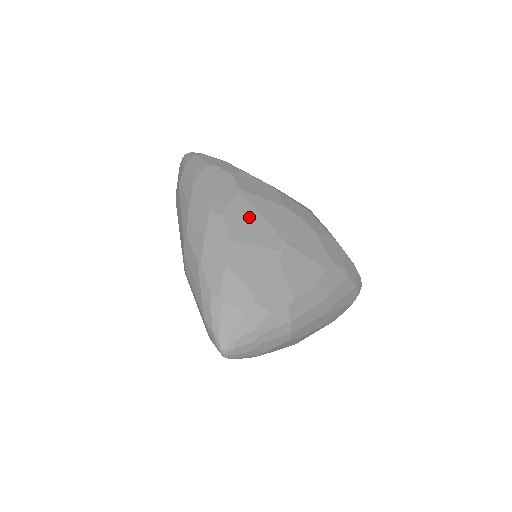
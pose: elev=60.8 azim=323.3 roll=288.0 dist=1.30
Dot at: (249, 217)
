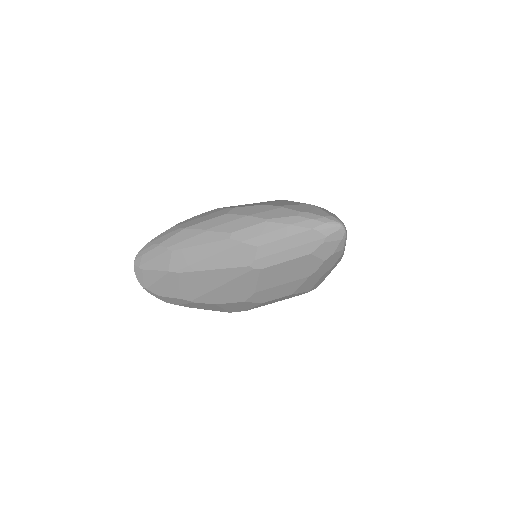
Dot at: (244, 205)
